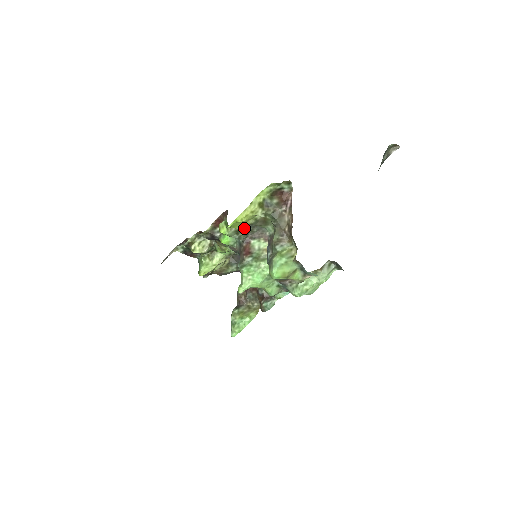
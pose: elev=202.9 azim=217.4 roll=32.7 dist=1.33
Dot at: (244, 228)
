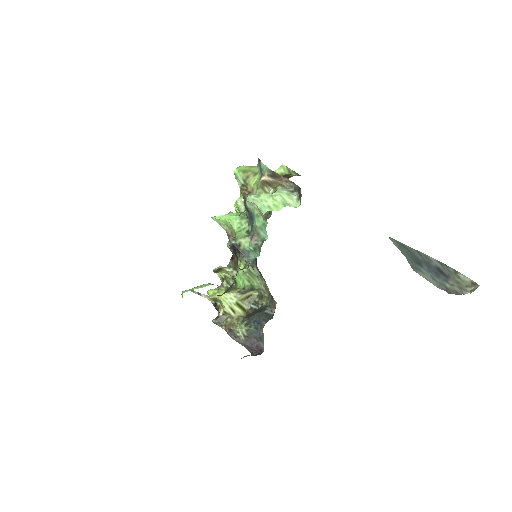
Dot at: occluded
